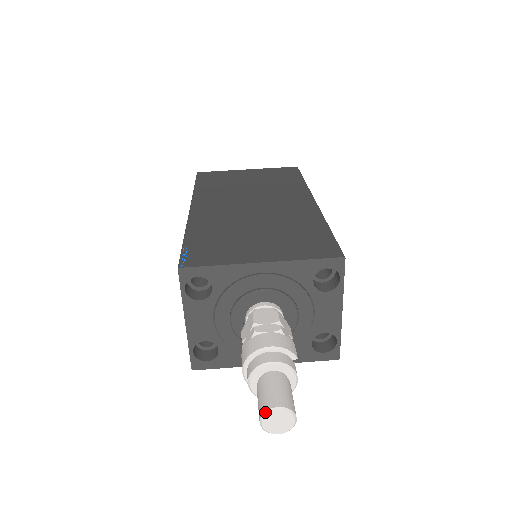
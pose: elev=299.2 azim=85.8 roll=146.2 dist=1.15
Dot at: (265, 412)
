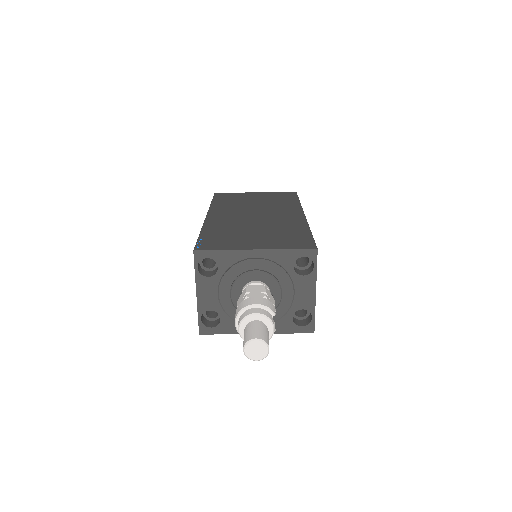
Dot at: (247, 342)
